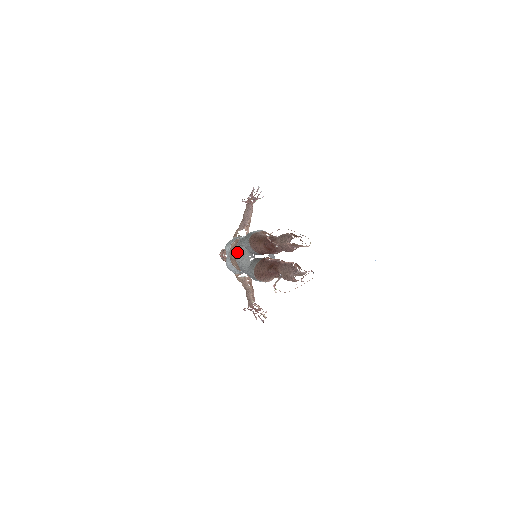
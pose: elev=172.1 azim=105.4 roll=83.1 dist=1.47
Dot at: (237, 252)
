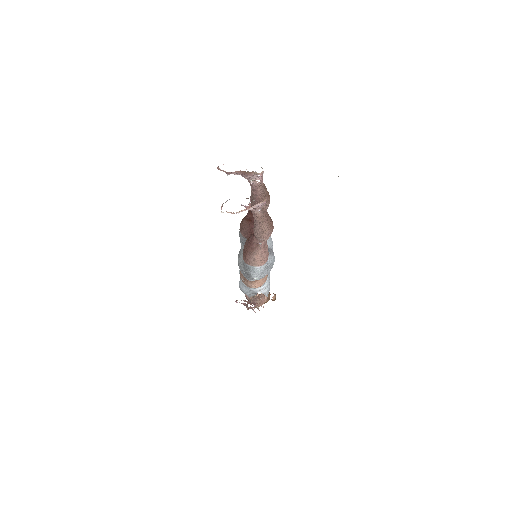
Dot at: (238, 255)
